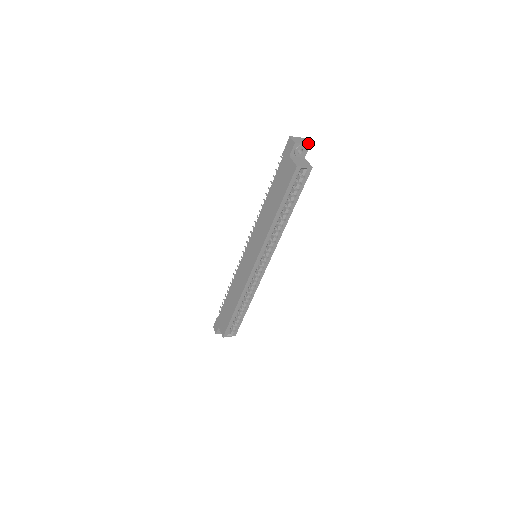
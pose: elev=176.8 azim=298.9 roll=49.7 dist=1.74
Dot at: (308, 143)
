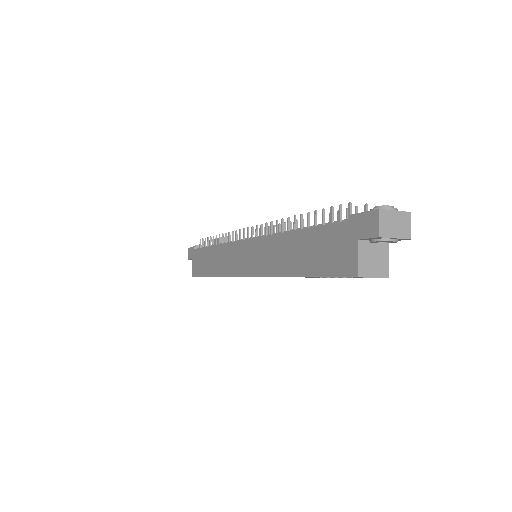
Dot at: (408, 234)
